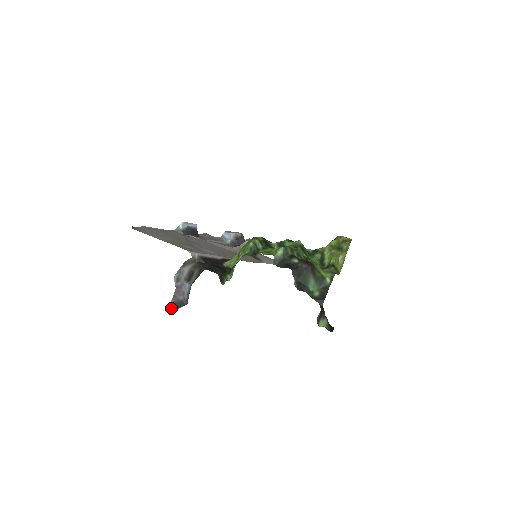
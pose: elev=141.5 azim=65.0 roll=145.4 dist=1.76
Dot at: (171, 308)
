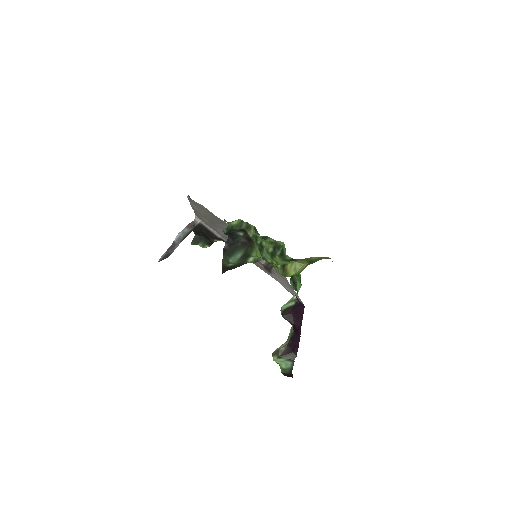
Dot at: (161, 259)
